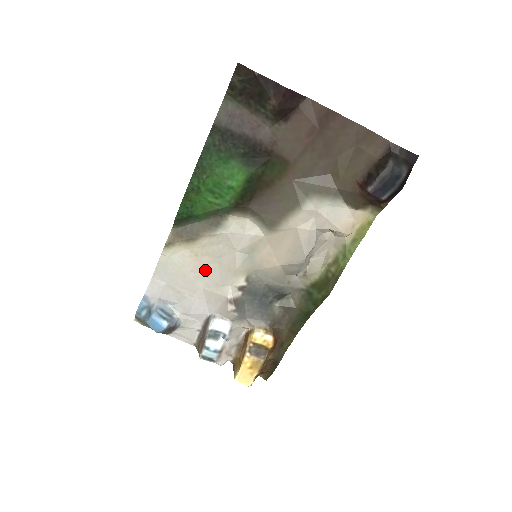
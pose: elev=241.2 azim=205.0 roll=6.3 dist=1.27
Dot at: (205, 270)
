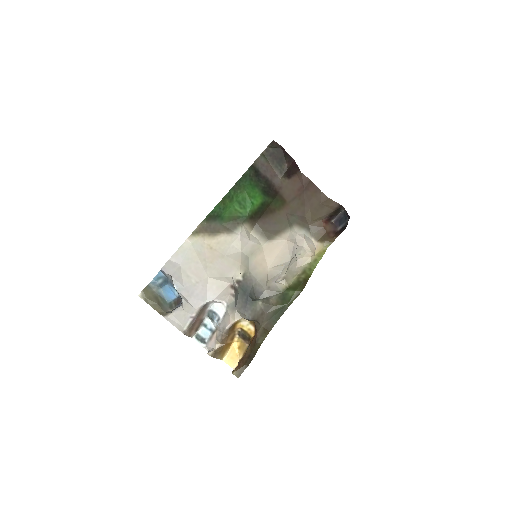
Dot at: (214, 262)
